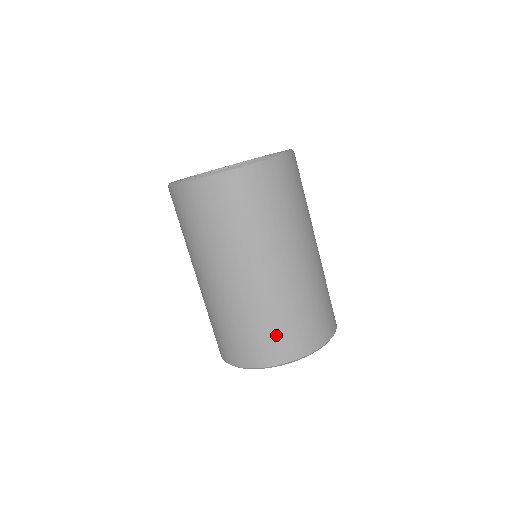
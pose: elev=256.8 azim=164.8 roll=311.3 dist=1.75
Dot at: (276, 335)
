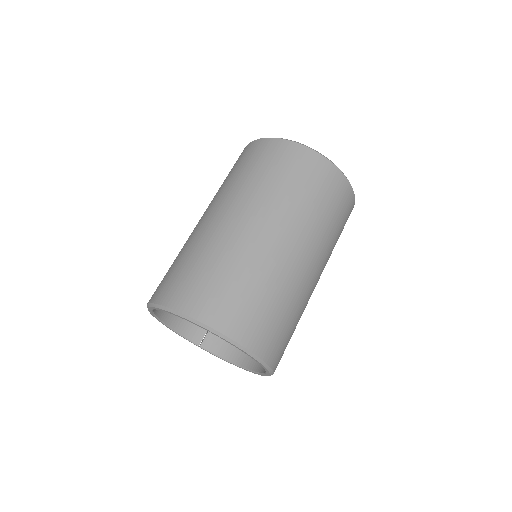
Dot at: (282, 331)
